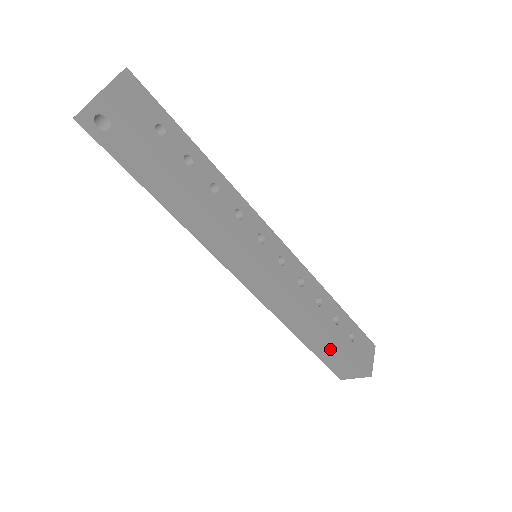
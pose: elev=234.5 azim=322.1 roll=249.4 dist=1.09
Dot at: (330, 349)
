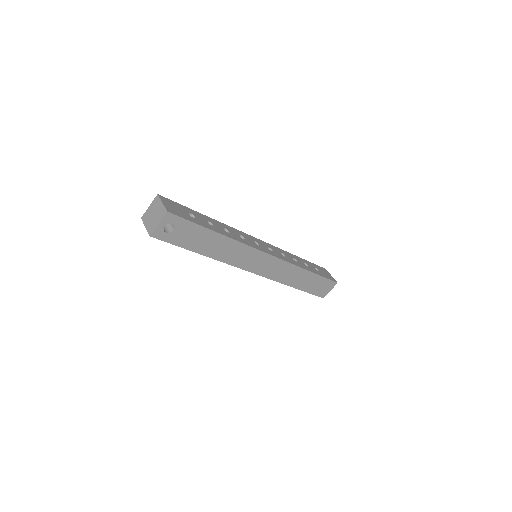
Dot at: (313, 282)
